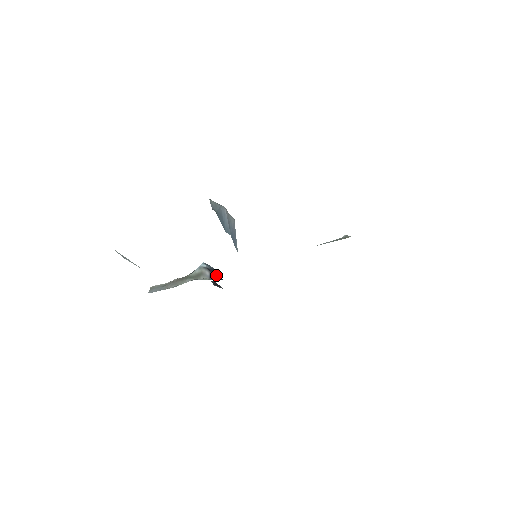
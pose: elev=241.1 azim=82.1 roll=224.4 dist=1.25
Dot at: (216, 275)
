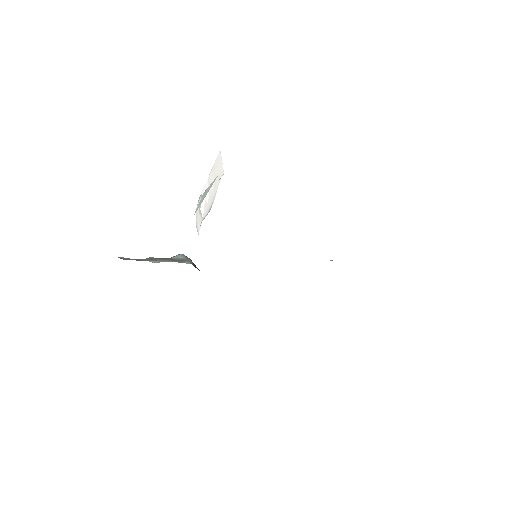
Dot at: (196, 267)
